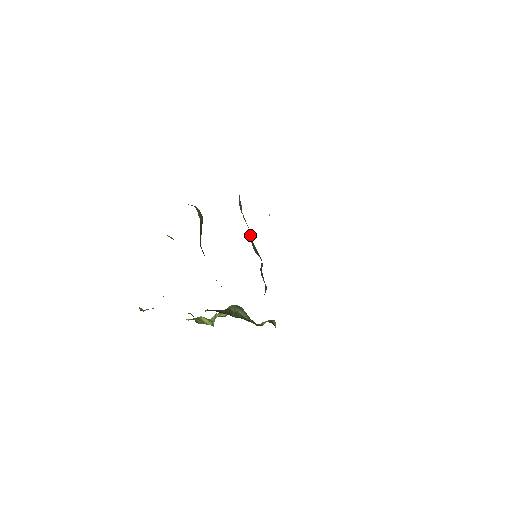
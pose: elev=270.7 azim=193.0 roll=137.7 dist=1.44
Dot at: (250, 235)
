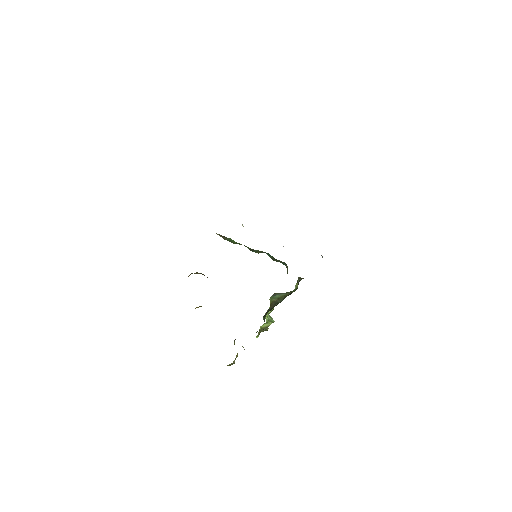
Dot at: occluded
